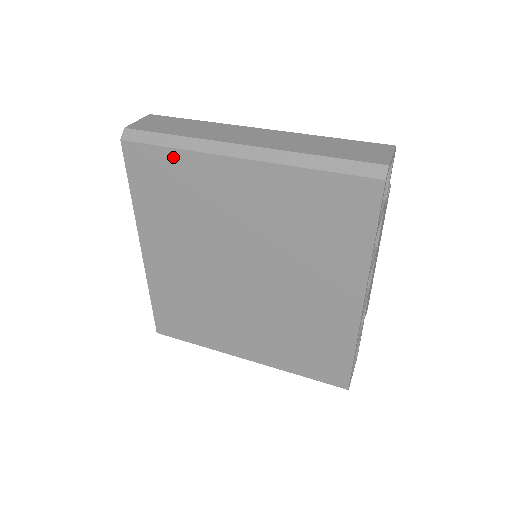
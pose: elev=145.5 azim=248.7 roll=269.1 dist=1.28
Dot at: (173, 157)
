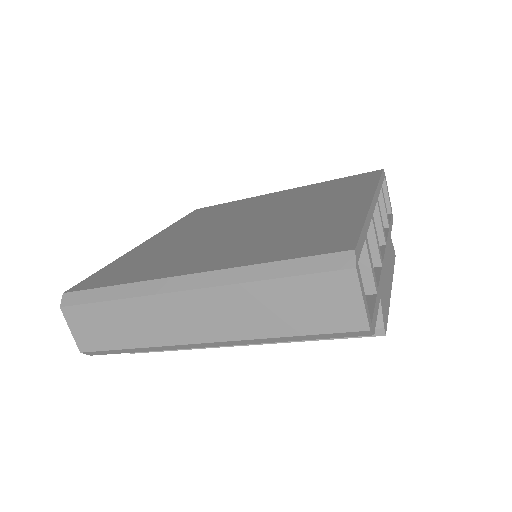
Dot at: (230, 203)
